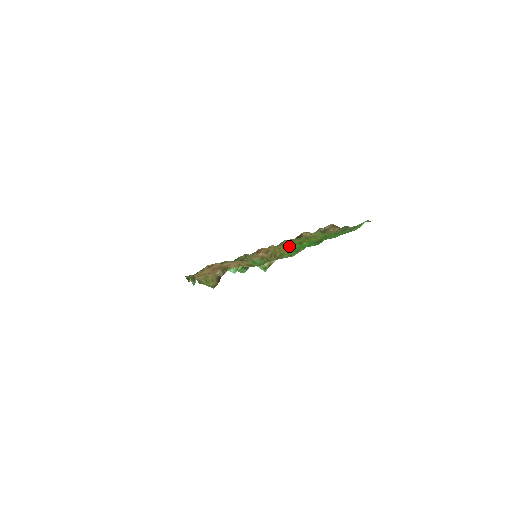
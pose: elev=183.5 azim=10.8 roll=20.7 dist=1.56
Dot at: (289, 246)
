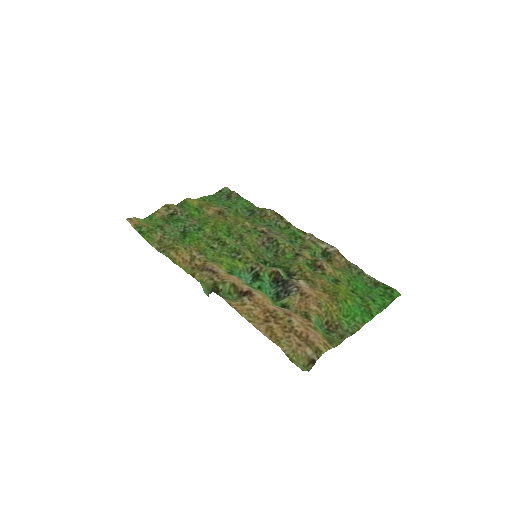
Dot at: (339, 304)
